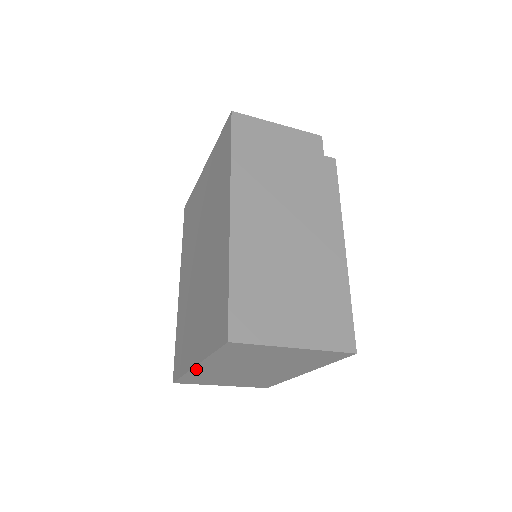
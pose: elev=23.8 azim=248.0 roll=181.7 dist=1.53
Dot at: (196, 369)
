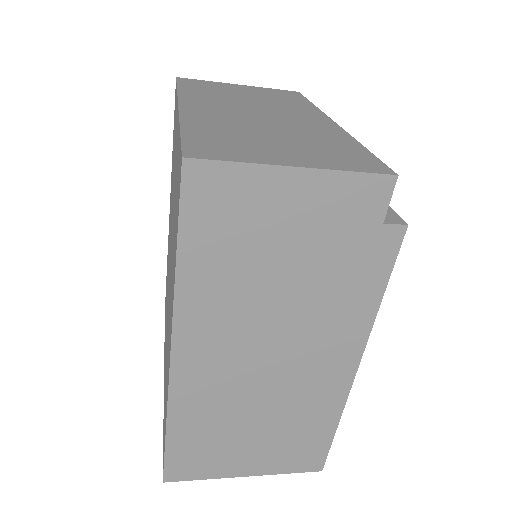
Dot at: occluded
